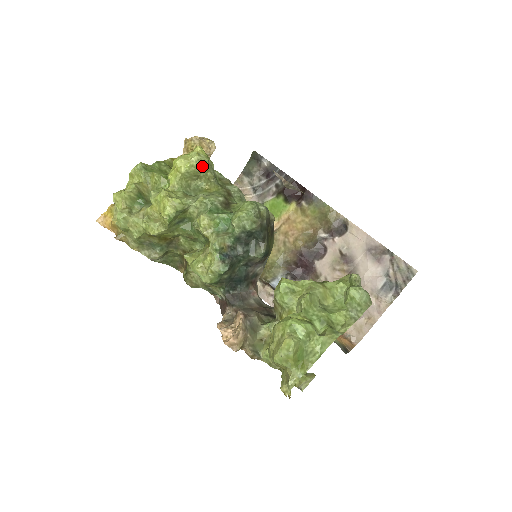
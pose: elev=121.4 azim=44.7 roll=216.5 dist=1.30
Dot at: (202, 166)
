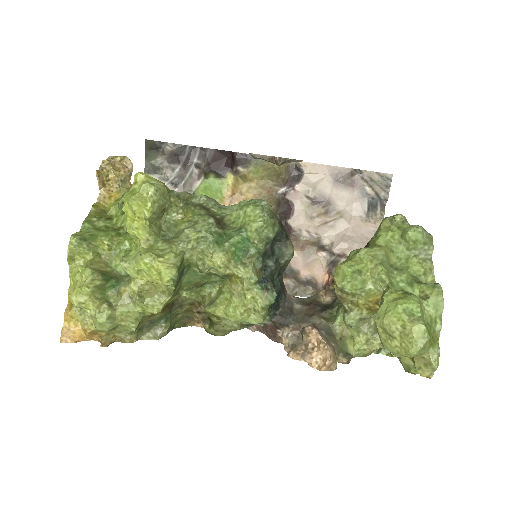
Dot at: (162, 195)
